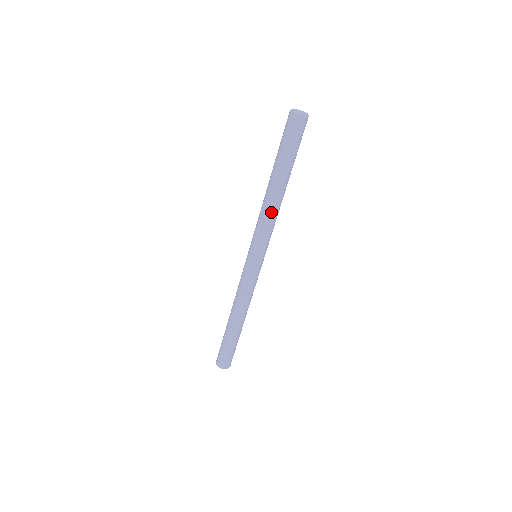
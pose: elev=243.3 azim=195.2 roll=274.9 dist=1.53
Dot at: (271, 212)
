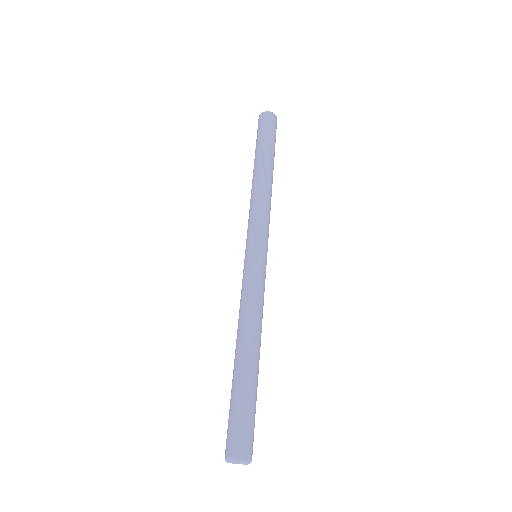
Dot at: (263, 194)
